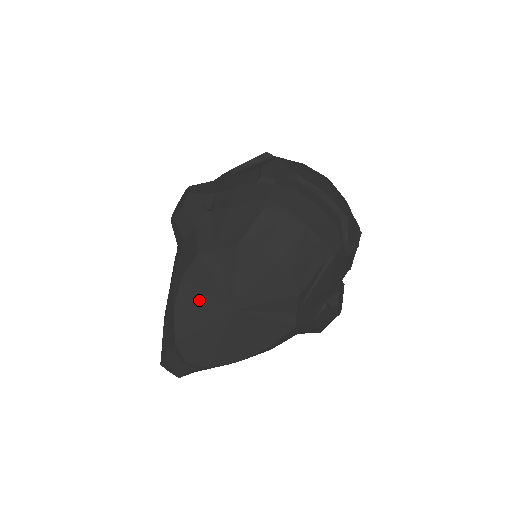
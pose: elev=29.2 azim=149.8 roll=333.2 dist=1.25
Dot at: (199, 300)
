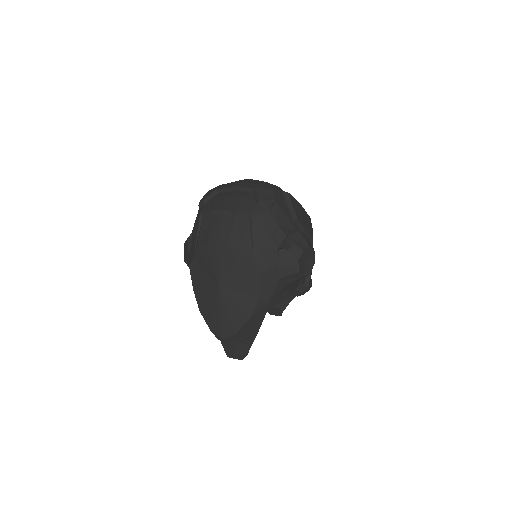
Dot at: (205, 294)
